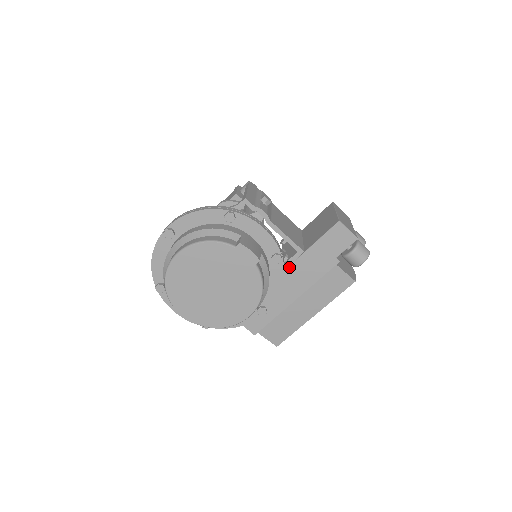
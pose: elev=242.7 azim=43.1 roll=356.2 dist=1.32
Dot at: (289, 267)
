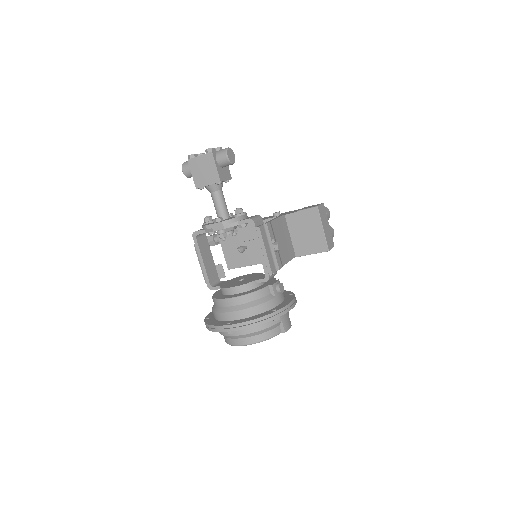
Dot at: occluded
